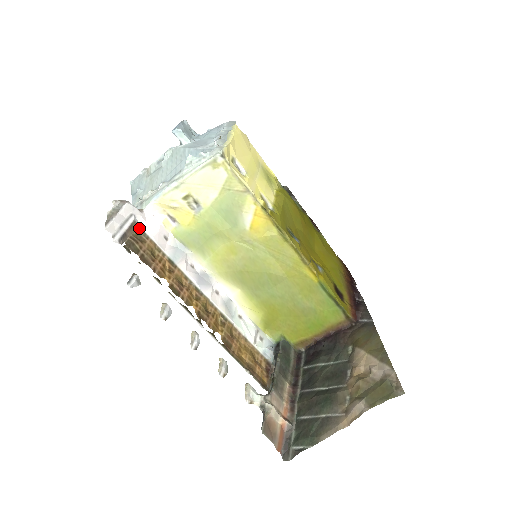
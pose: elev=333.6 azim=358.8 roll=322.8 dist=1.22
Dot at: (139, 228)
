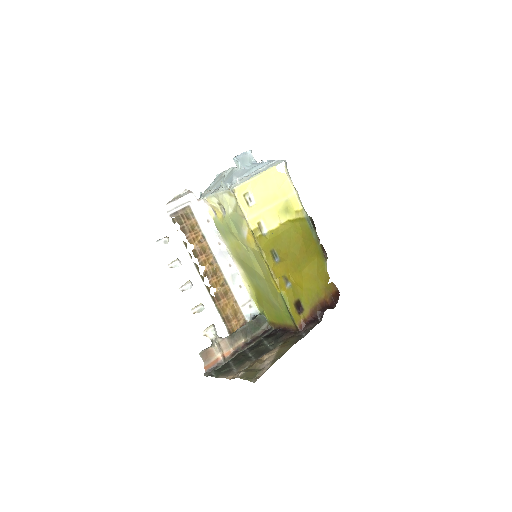
Dot at: (190, 210)
